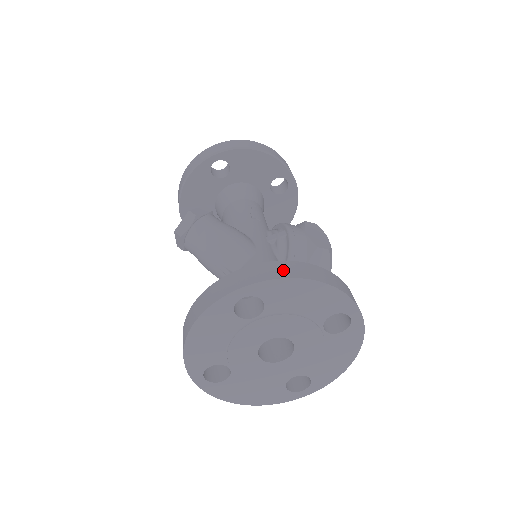
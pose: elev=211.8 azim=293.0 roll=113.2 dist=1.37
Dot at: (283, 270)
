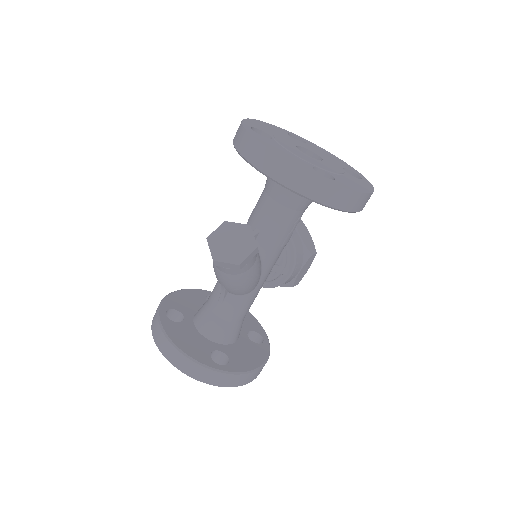
Dot at: (244, 381)
